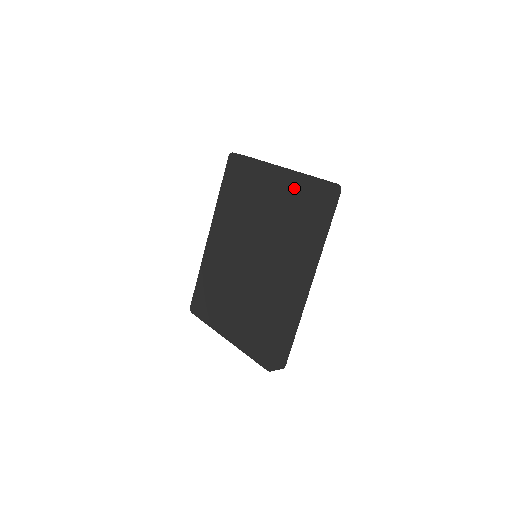
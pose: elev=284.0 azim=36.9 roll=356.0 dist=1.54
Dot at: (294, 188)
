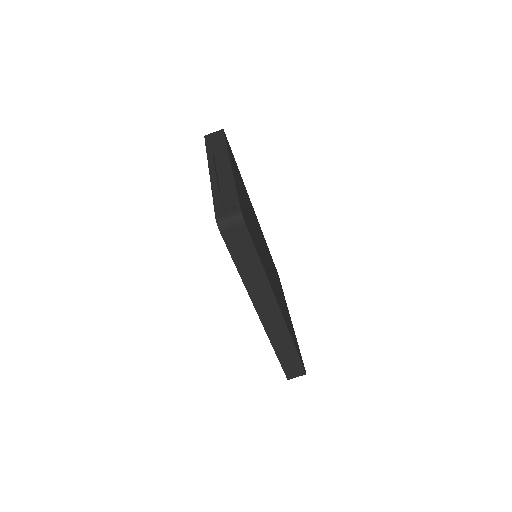
Dot at: occluded
